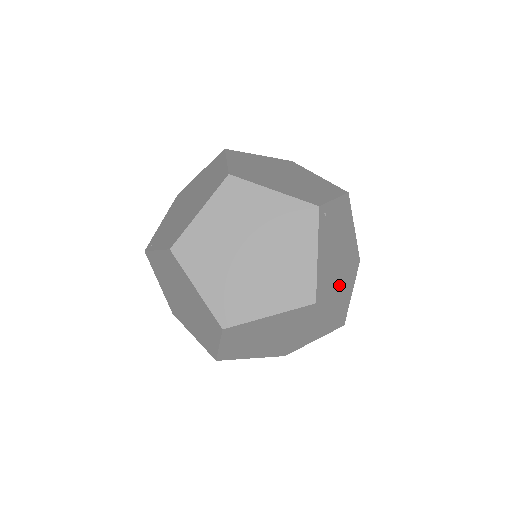
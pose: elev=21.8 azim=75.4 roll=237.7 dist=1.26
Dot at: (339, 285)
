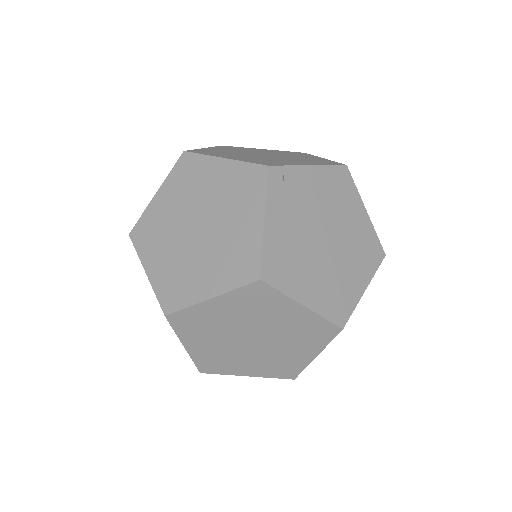
Dot at: (326, 273)
